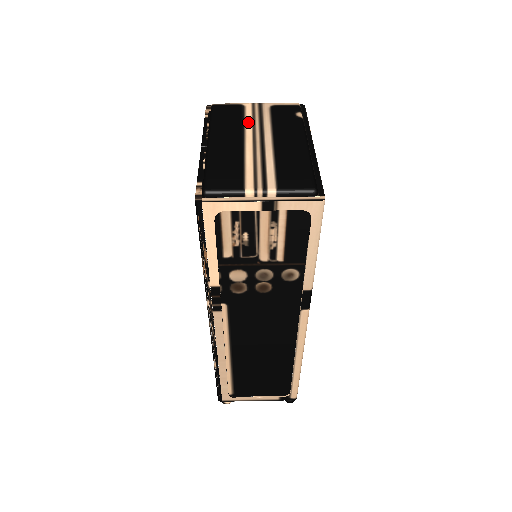
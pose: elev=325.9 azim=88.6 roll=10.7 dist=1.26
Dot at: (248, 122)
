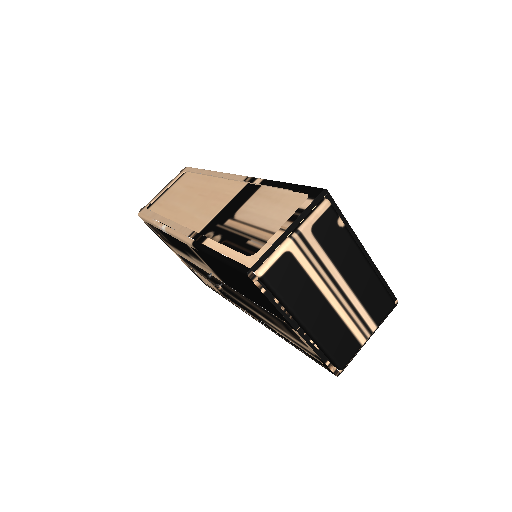
Dot at: (313, 275)
